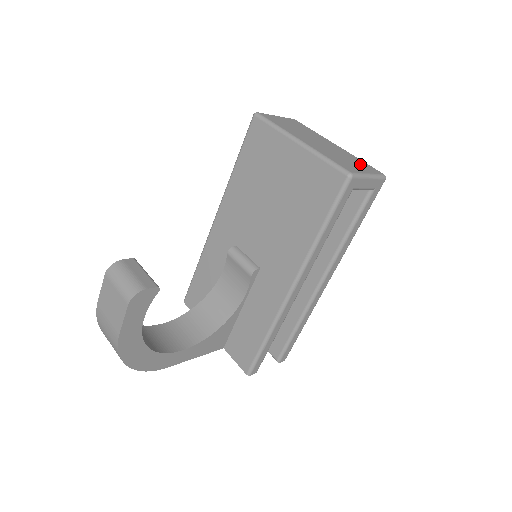
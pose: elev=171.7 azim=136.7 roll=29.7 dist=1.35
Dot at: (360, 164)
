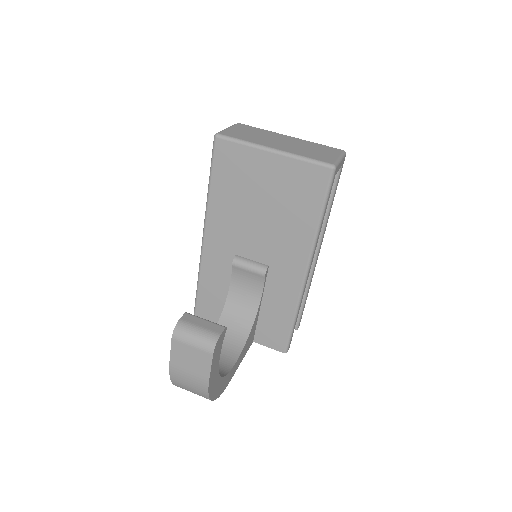
Dot at: (324, 149)
